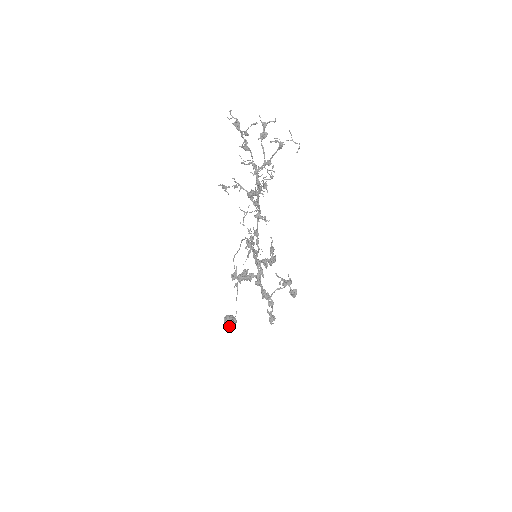
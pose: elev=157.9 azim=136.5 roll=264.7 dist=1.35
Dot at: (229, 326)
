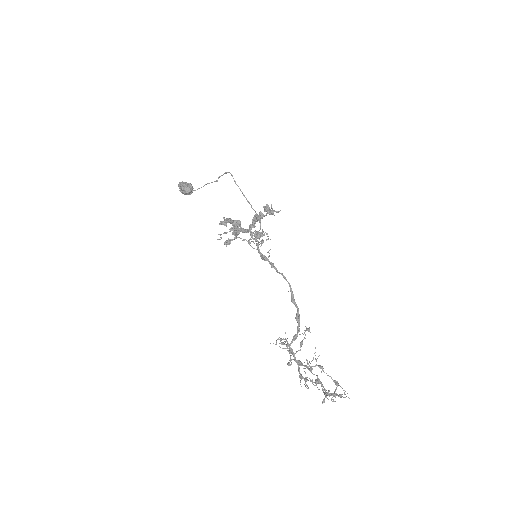
Dot at: (184, 194)
